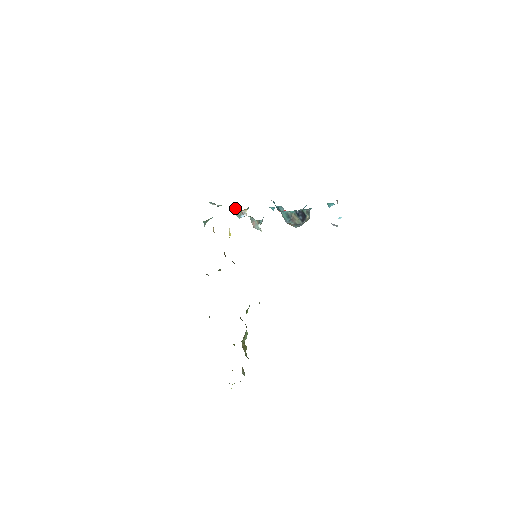
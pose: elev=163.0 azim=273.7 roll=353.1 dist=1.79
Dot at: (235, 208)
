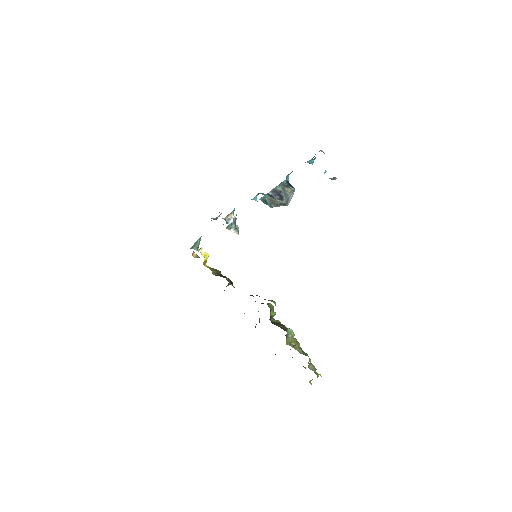
Dot at: occluded
